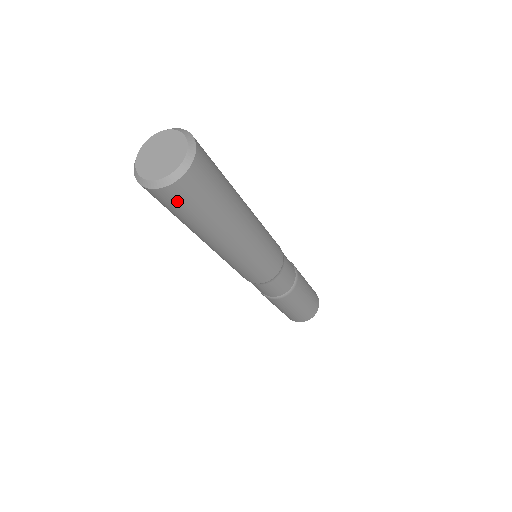
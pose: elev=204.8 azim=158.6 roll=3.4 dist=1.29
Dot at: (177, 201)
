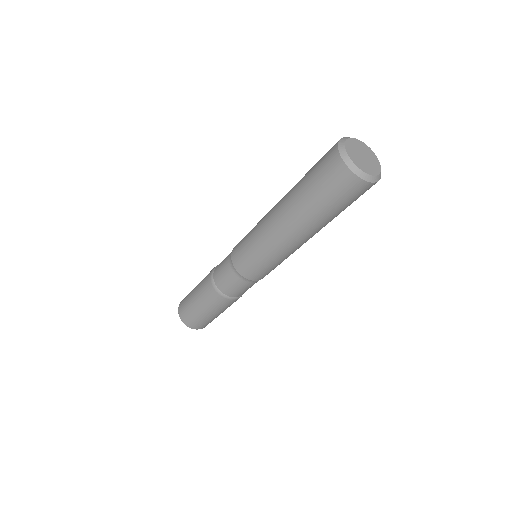
Dot at: (357, 195)
